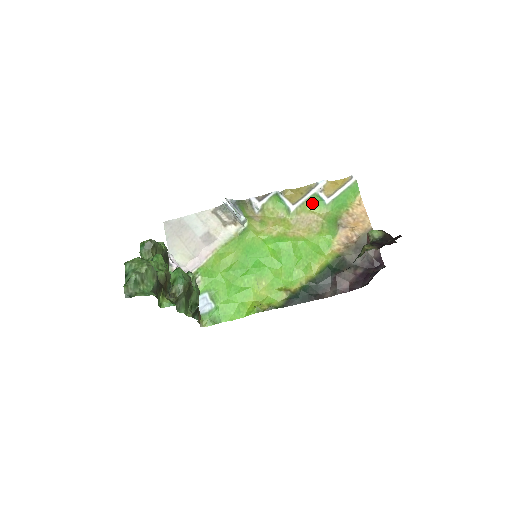
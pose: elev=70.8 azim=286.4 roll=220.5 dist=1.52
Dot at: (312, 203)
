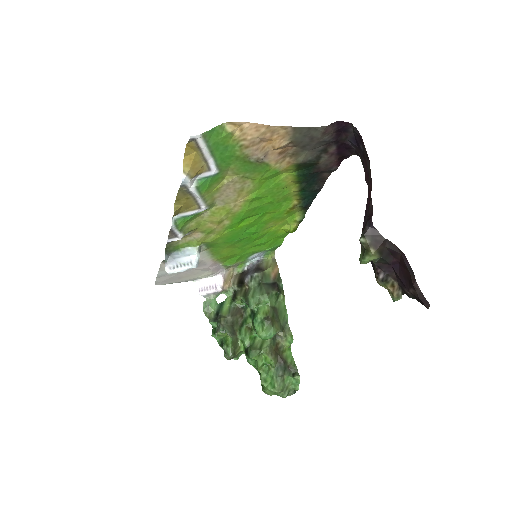
Dot at: (208, 188)
